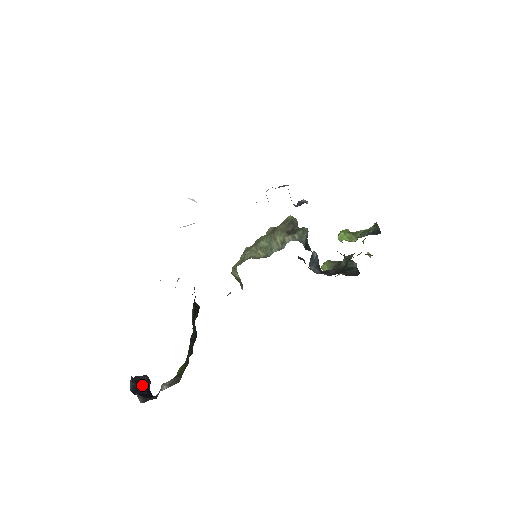
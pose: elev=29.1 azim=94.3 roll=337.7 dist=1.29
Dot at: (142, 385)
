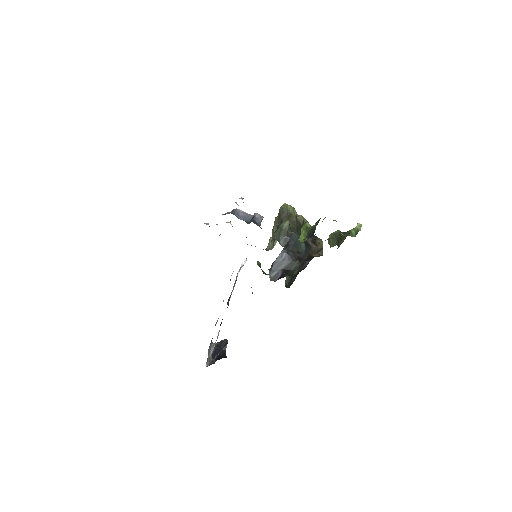
Dot at: (221, 348)
